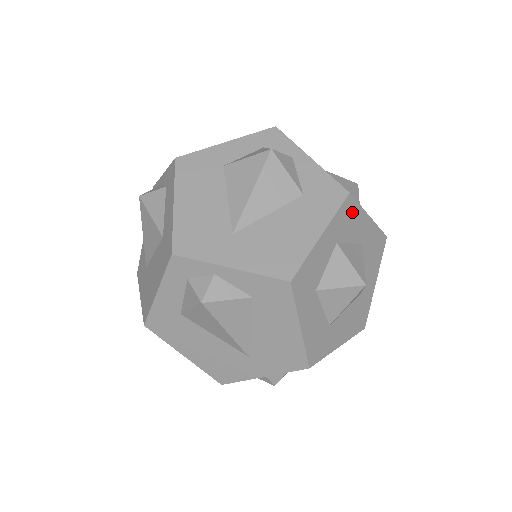
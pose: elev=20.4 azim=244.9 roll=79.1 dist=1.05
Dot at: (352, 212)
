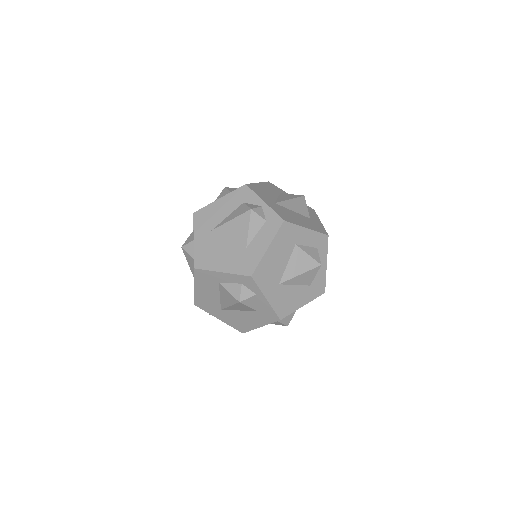
Dot at: occluded
